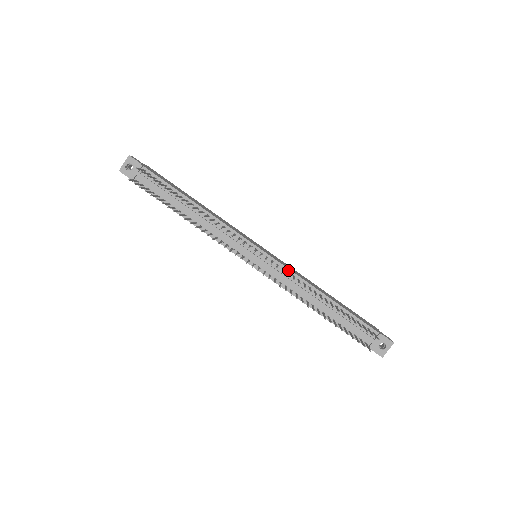
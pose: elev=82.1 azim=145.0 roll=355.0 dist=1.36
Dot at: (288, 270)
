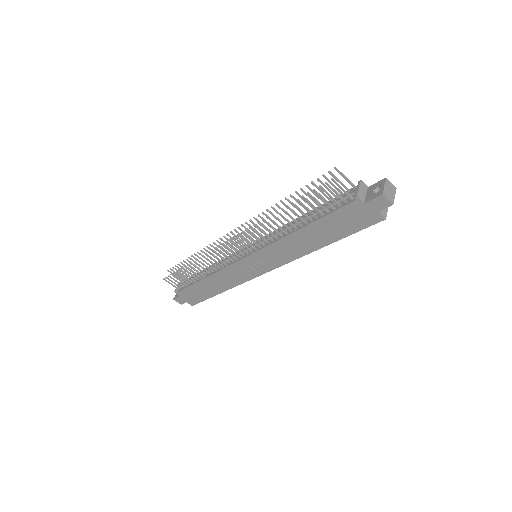
Dot at: occluded
